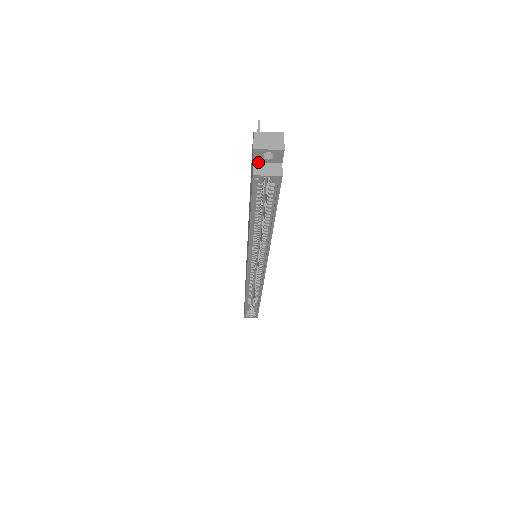
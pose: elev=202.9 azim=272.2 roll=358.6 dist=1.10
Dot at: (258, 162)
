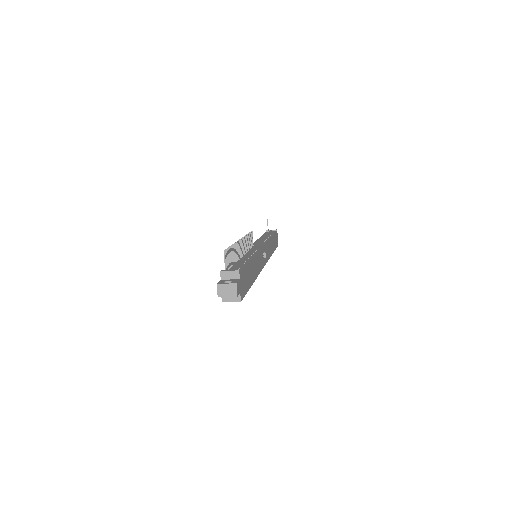
Dot at: occluded
